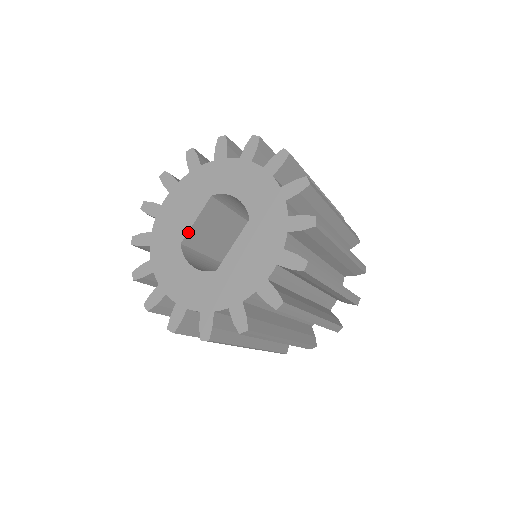
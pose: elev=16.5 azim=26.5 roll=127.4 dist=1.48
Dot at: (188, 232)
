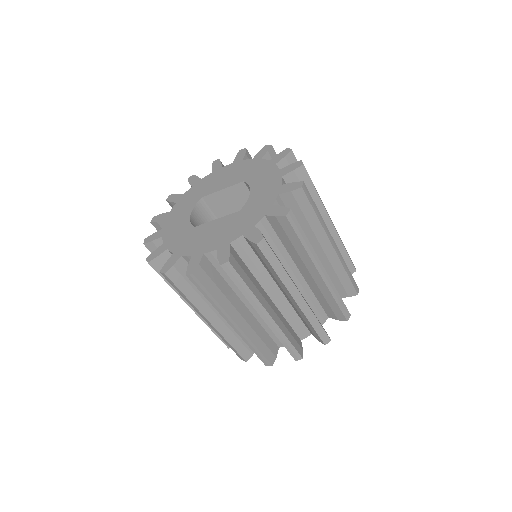
Dot at: (212, 193)
